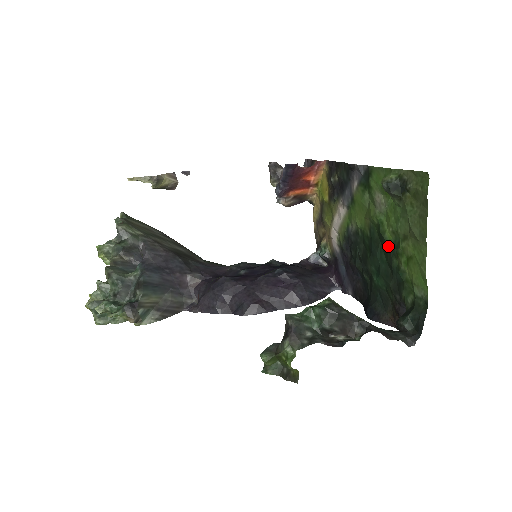
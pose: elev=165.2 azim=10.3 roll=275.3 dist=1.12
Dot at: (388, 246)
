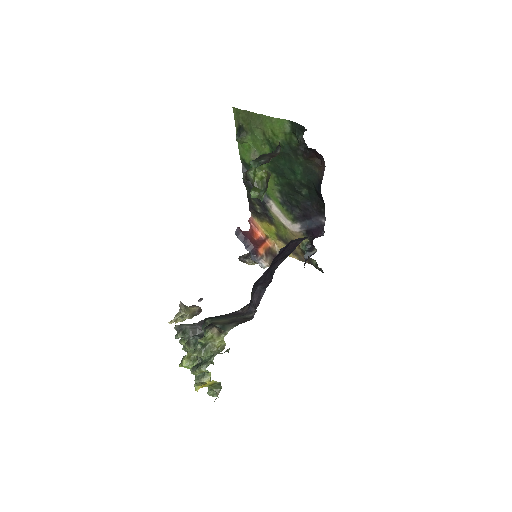
Dot at: occluded
